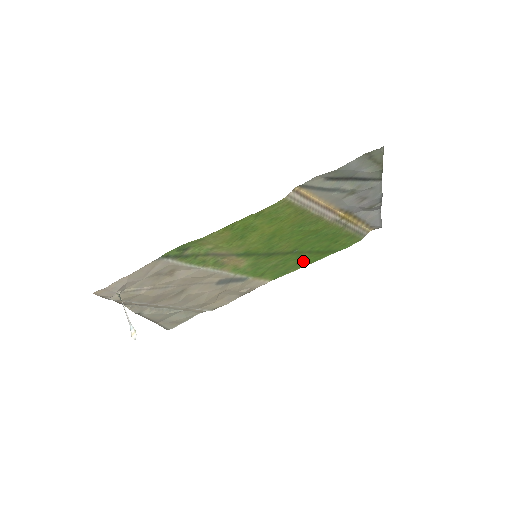
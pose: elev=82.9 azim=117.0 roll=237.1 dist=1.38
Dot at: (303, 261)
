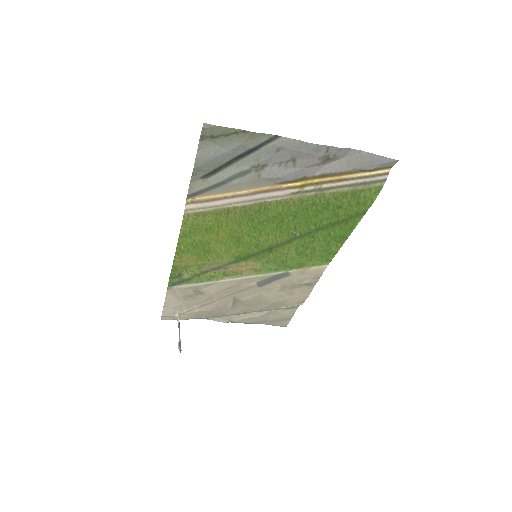
Dot at: (332, 237)
